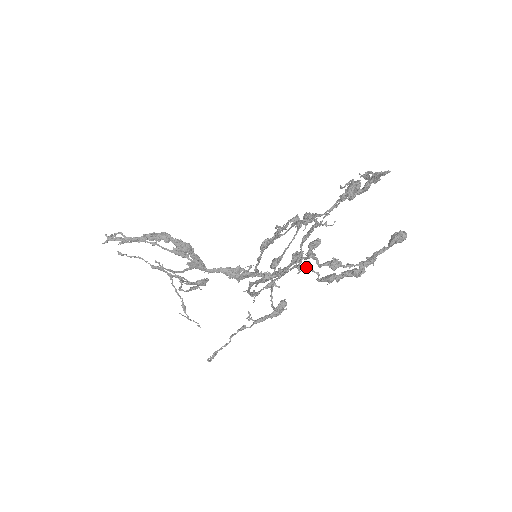
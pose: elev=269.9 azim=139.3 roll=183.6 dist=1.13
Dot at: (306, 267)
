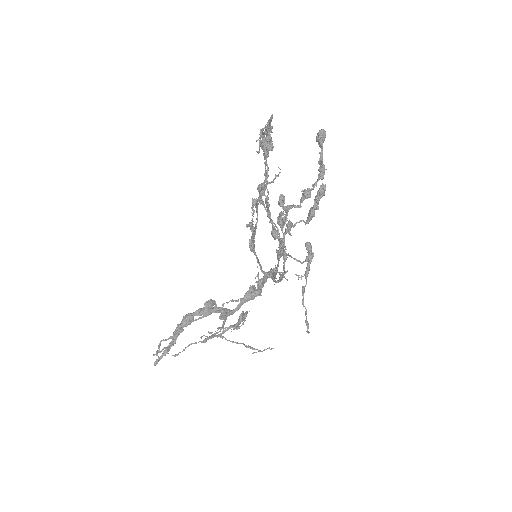
Dot at: (291, 226)
